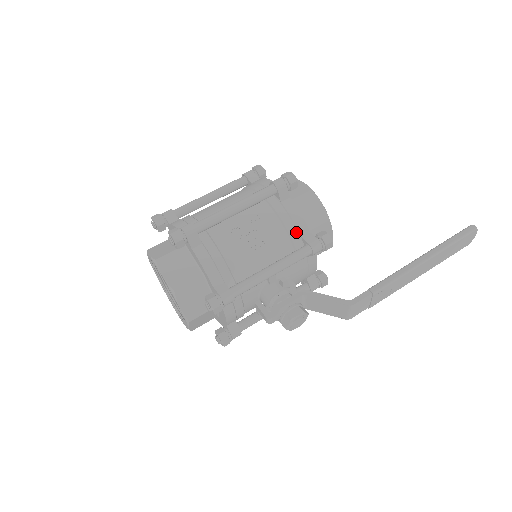
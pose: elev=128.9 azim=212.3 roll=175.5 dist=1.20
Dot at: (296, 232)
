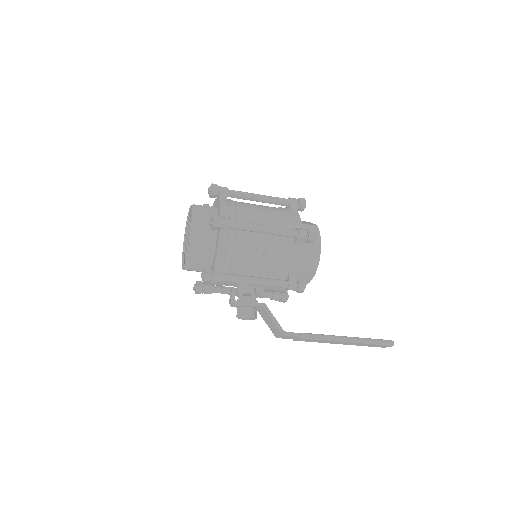
Dot at: (288, 269)
